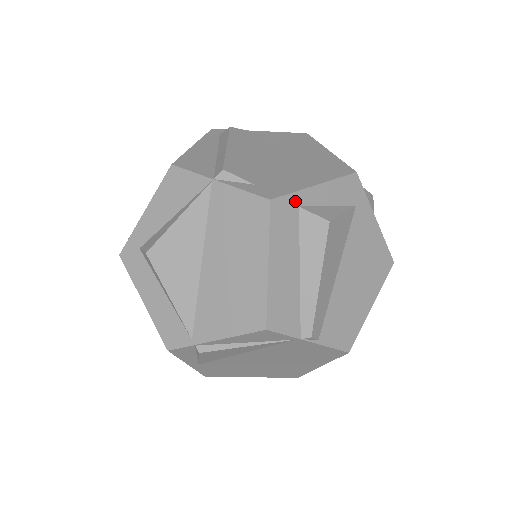
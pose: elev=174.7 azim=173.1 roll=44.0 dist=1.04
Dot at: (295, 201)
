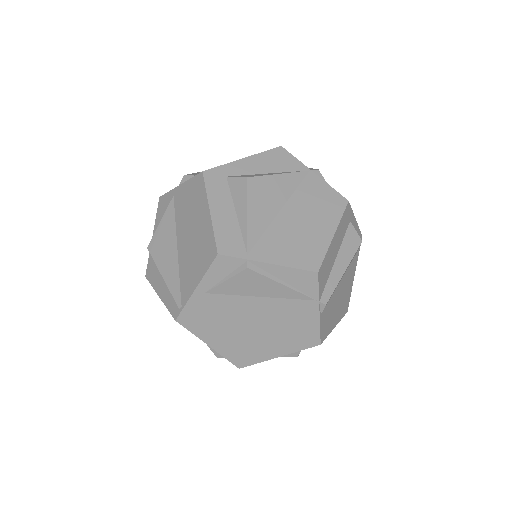
Dot at: (351, 216)
